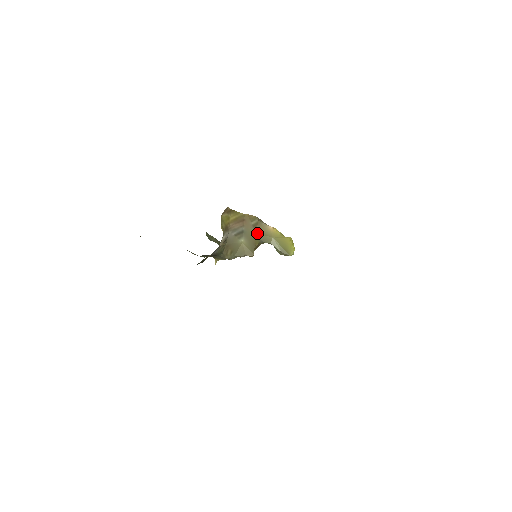
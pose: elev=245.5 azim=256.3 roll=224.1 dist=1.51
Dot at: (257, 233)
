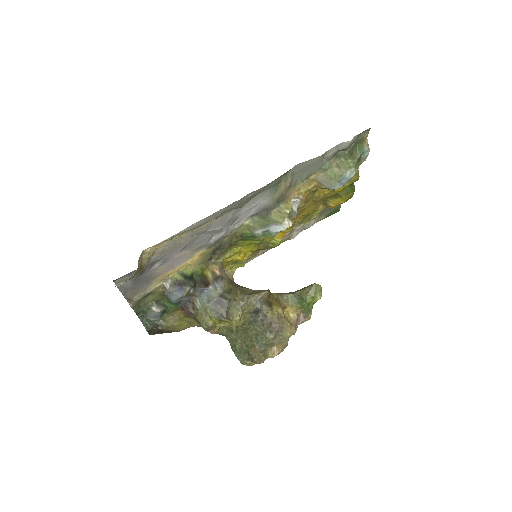
Dot at: occluded
